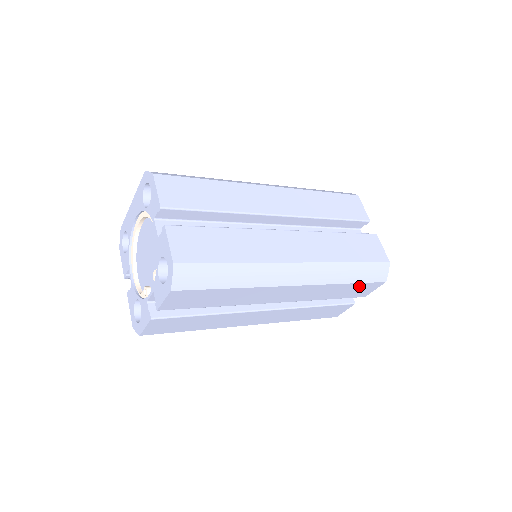
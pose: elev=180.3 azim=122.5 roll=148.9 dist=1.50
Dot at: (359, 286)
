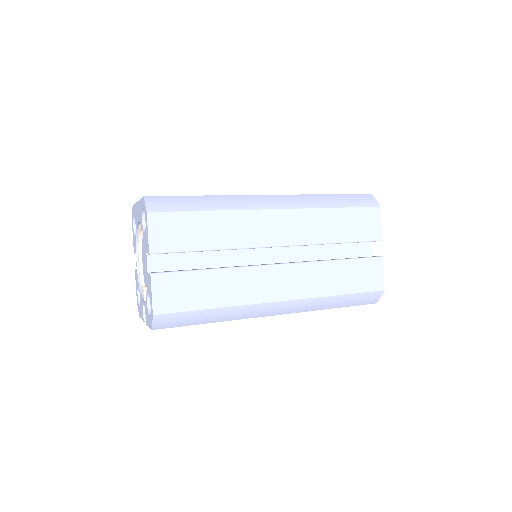
Dot at: occluded
